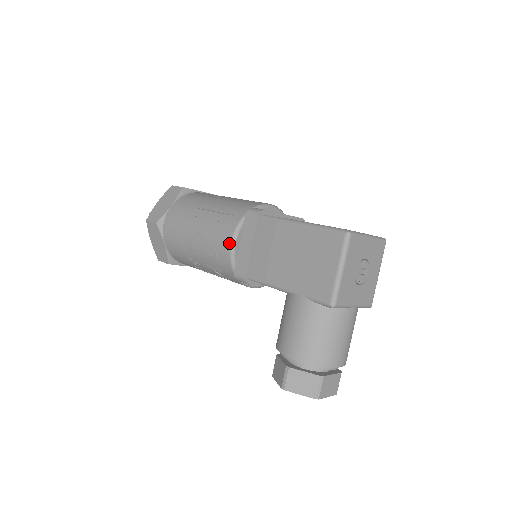
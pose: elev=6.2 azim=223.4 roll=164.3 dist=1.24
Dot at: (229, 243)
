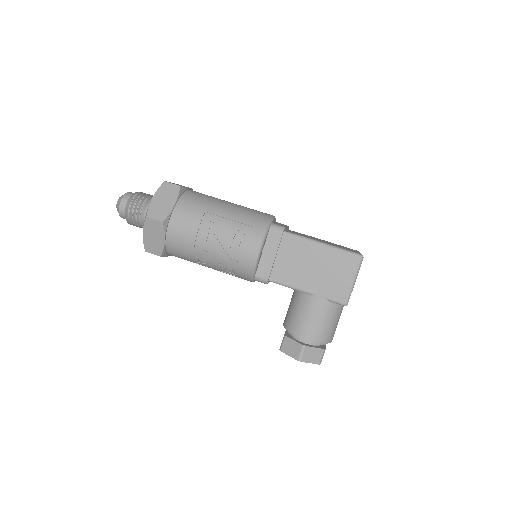
Dot at: (256, 252)
